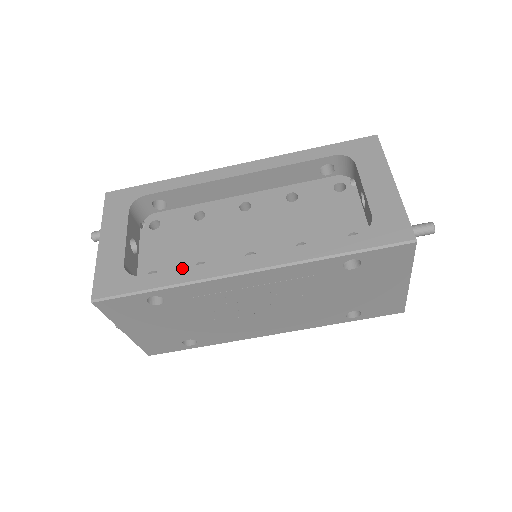
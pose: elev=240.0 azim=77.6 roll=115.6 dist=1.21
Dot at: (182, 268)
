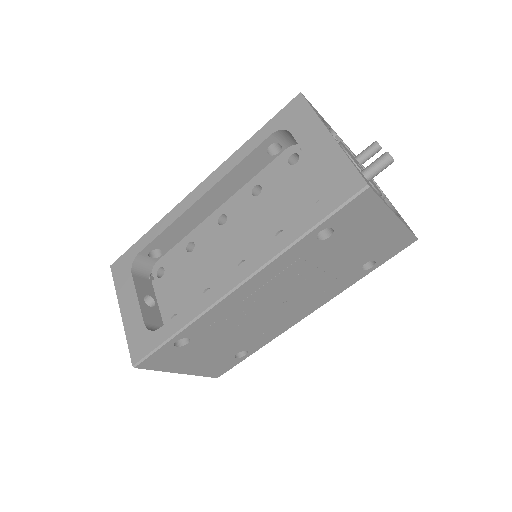
Dot at: (186, 307)
